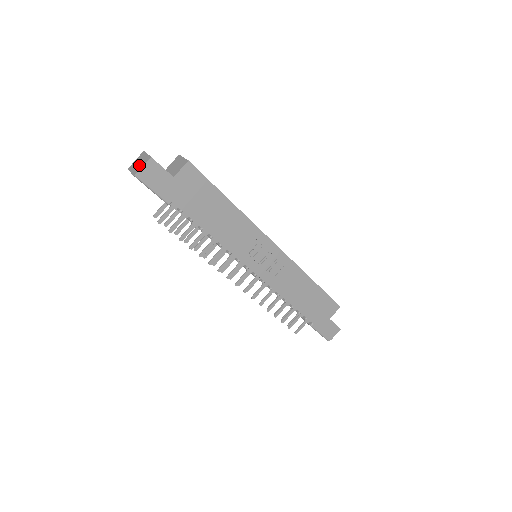
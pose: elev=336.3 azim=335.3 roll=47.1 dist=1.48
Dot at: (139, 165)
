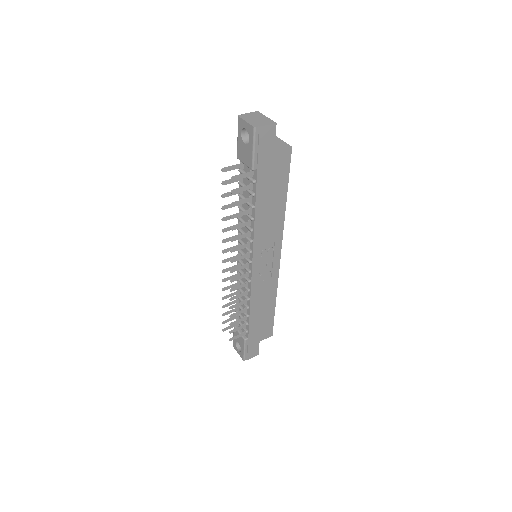
Dot at: (259, 121)
